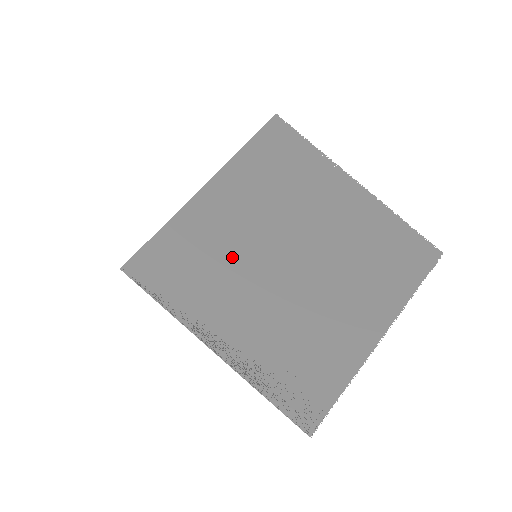
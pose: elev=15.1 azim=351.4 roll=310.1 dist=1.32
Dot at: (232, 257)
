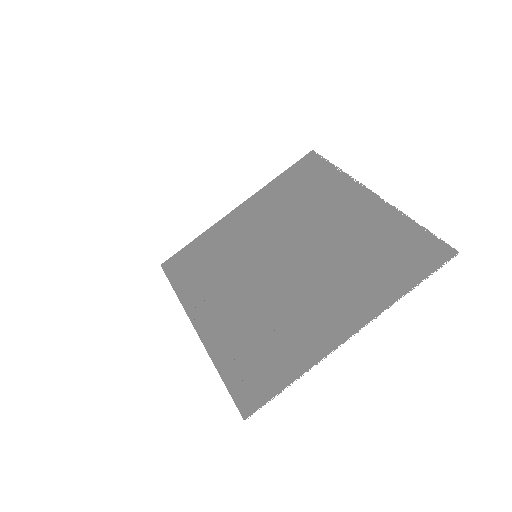
Dot at: (237, 257)
